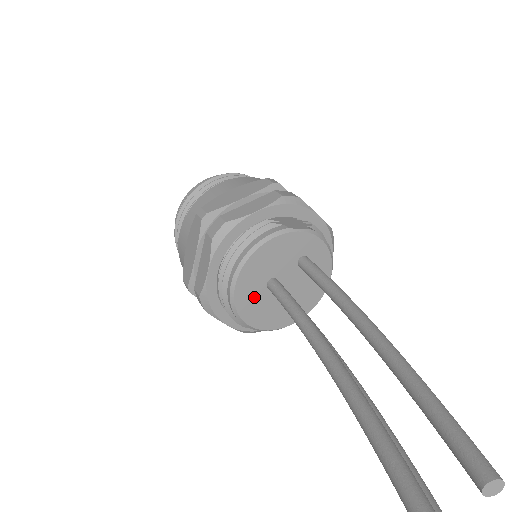
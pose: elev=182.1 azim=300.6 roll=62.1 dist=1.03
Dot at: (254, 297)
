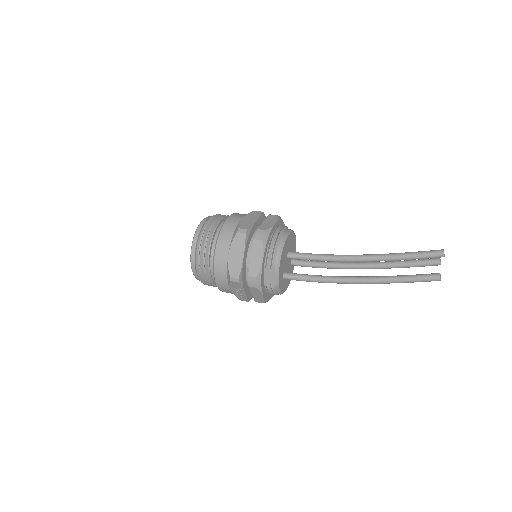
Dot at: (286, 251)
